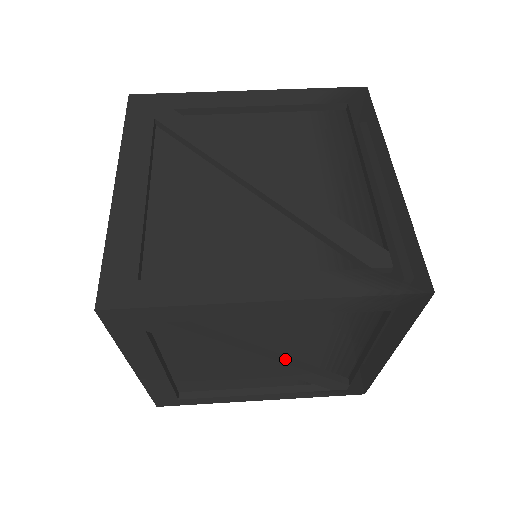
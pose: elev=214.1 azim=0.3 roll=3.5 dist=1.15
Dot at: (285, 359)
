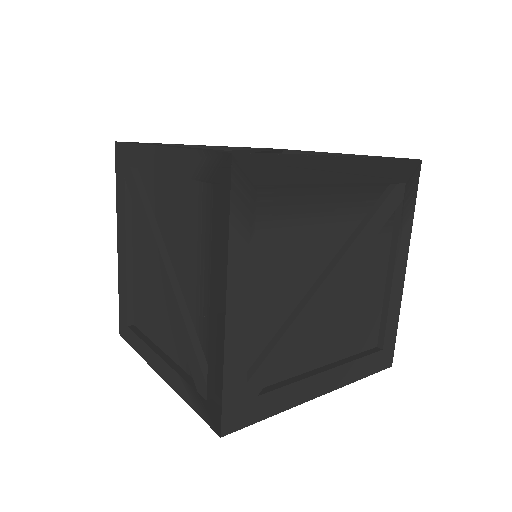
Dot at: occluded
